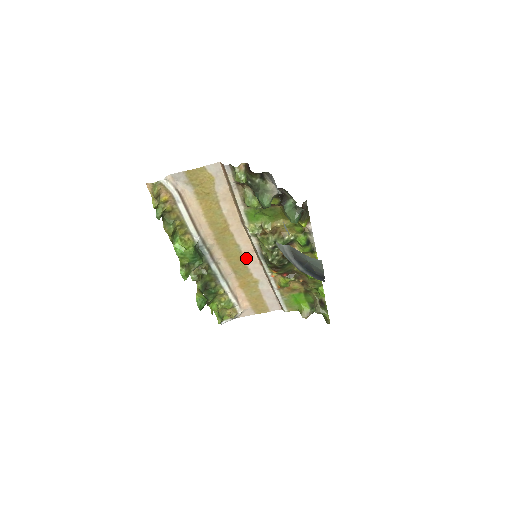
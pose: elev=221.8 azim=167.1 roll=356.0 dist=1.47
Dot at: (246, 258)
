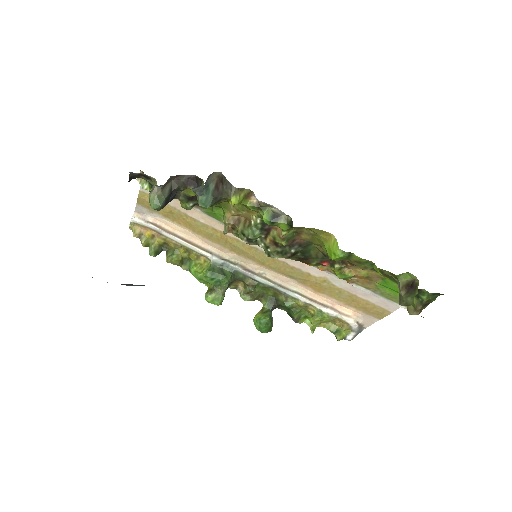
Dot at: (280, 258)
